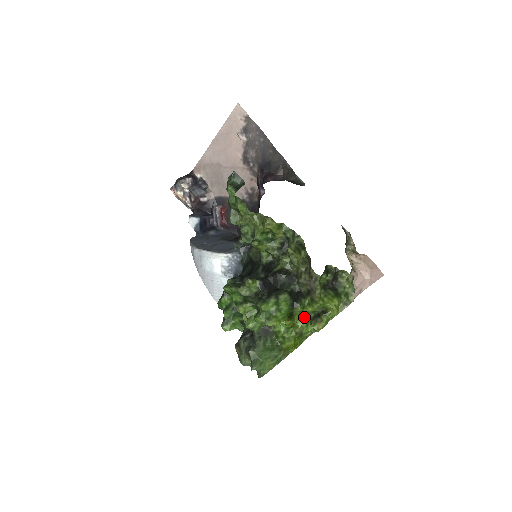
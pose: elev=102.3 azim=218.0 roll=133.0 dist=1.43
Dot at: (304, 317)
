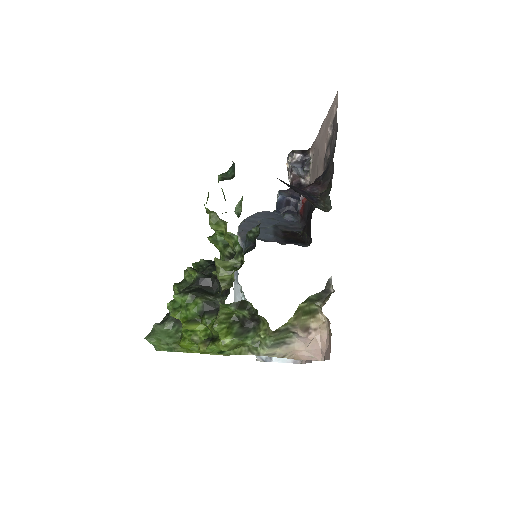
Dot at: (208, 332)
